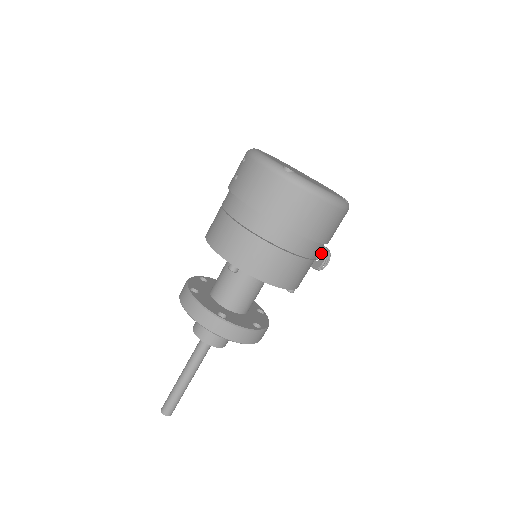
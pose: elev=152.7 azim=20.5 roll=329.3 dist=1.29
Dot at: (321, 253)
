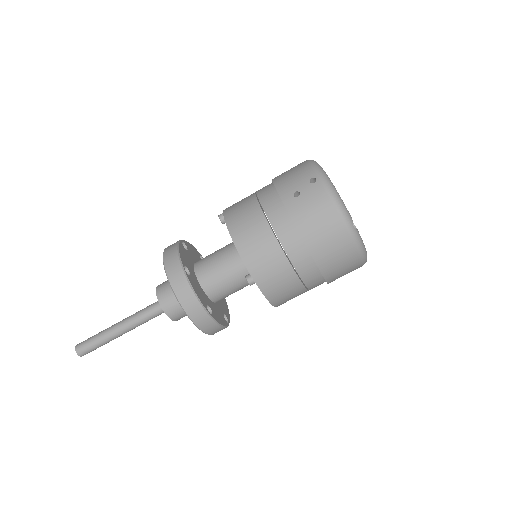
Dot at: occluded
